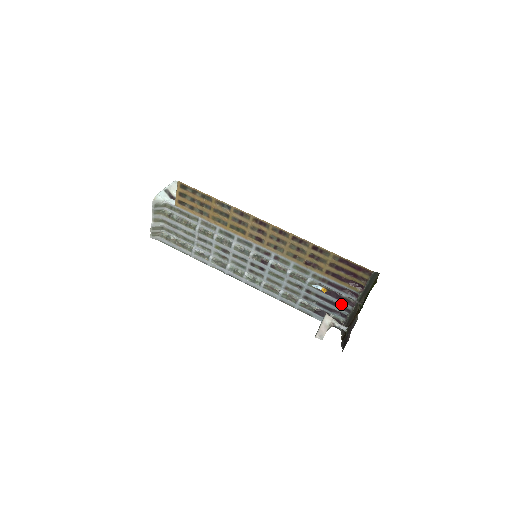
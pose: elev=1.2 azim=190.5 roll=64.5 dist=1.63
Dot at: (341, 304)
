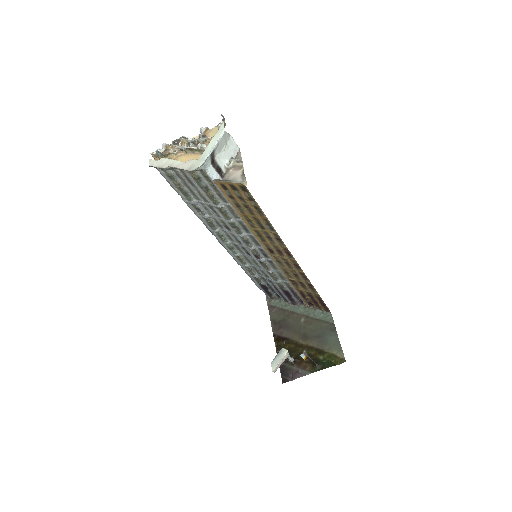
Dot at: (286, 298)
